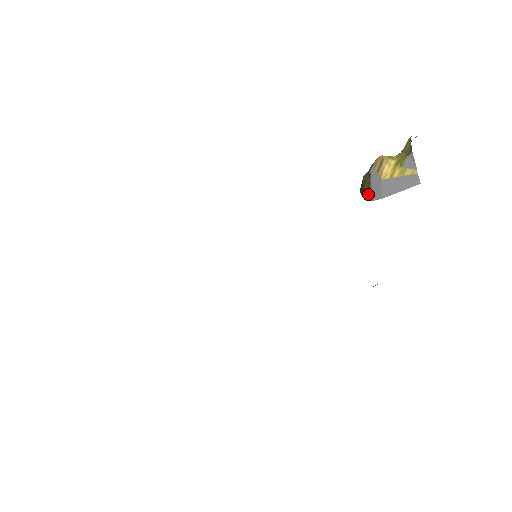
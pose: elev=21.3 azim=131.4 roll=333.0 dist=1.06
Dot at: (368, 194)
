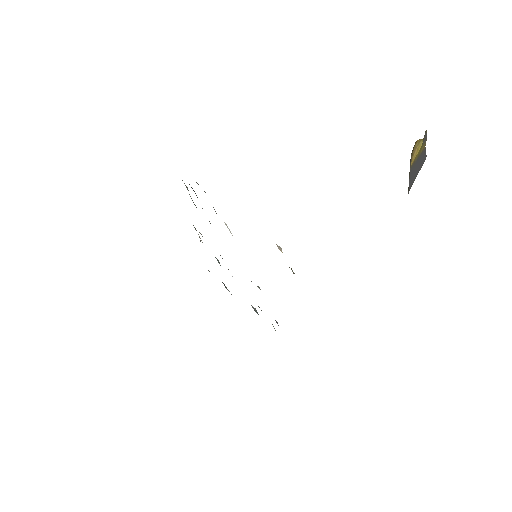
Dot at: occluded
